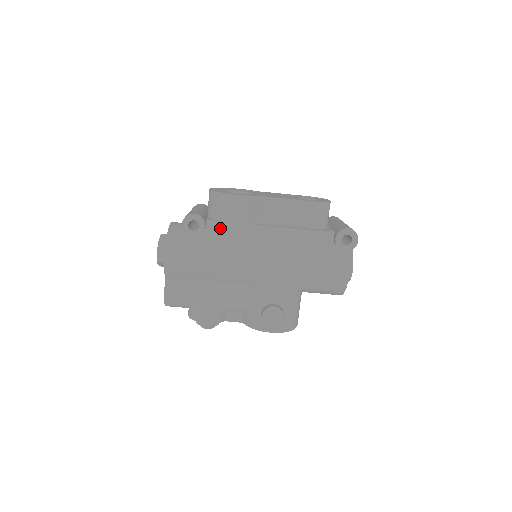
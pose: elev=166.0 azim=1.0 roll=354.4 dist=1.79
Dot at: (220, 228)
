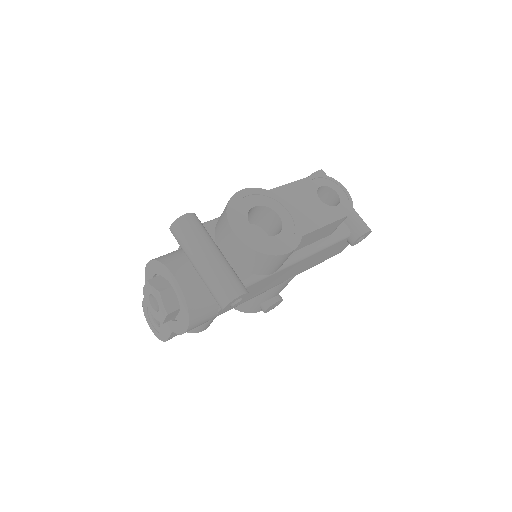
Dot at: (256, 283)
